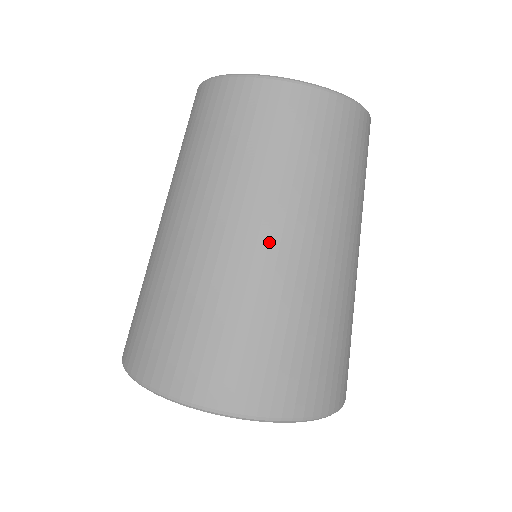
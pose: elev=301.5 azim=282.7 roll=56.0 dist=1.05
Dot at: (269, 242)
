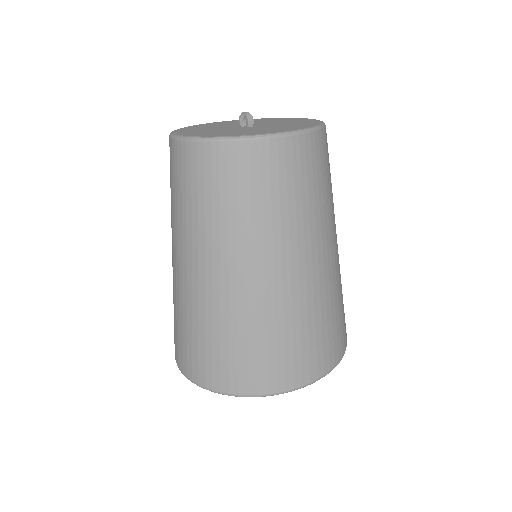
Dot at: (318, 260)
